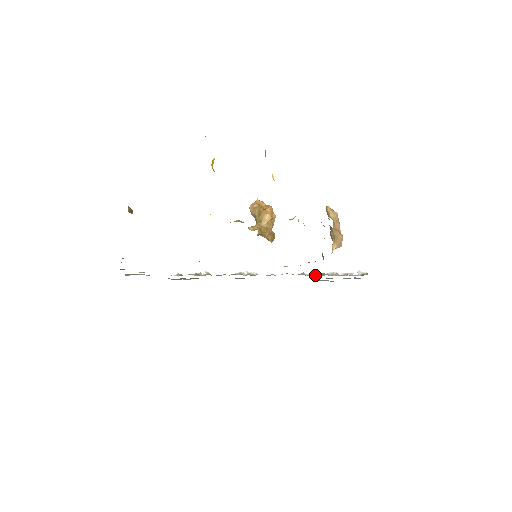
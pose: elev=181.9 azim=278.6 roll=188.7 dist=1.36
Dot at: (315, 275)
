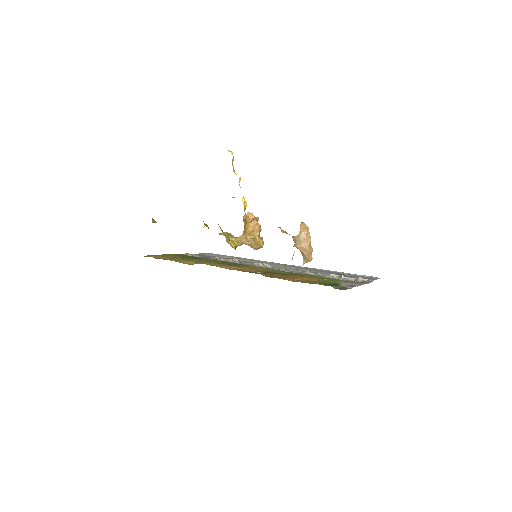
Dot at: (317, 275)
